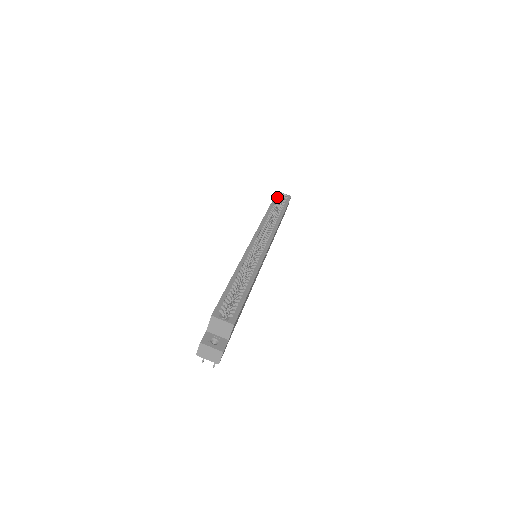
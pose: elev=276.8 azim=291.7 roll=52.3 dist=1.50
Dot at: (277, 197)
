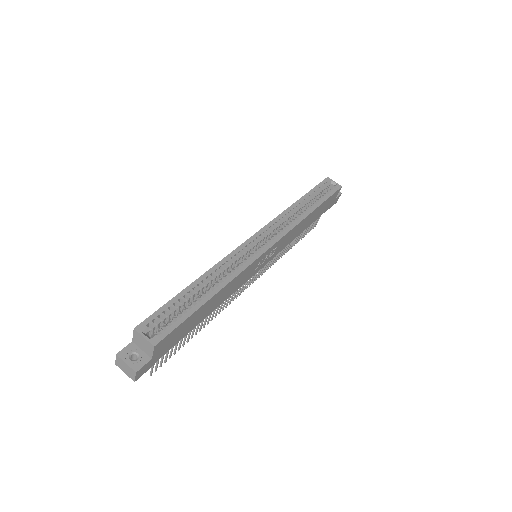
Dot at: (321, 185)
